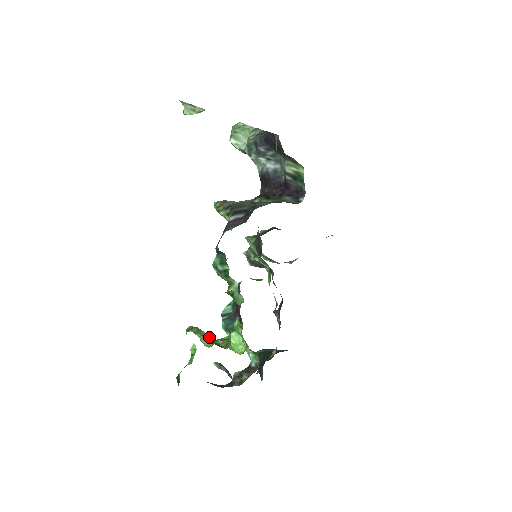
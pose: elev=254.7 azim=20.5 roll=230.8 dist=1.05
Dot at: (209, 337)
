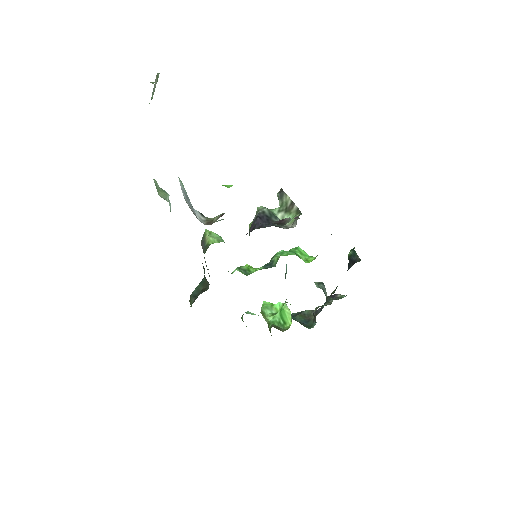
Dot at: (268, 319)
